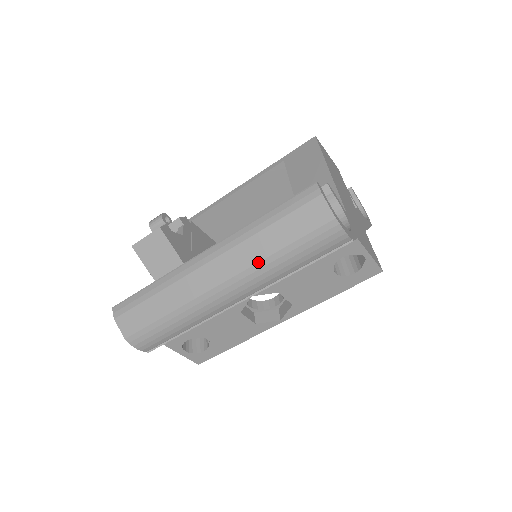
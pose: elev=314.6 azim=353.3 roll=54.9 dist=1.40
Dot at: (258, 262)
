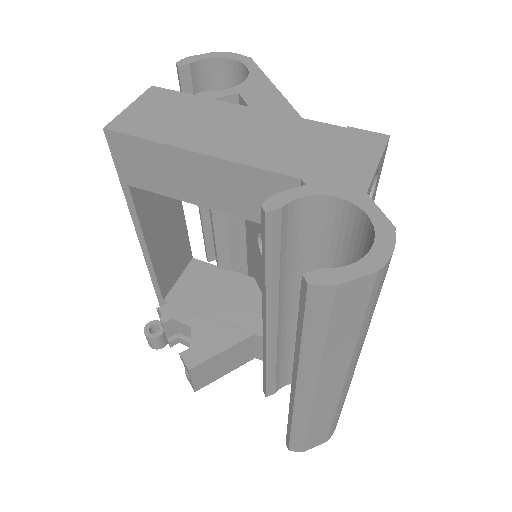
Dot at: (354, 352)
